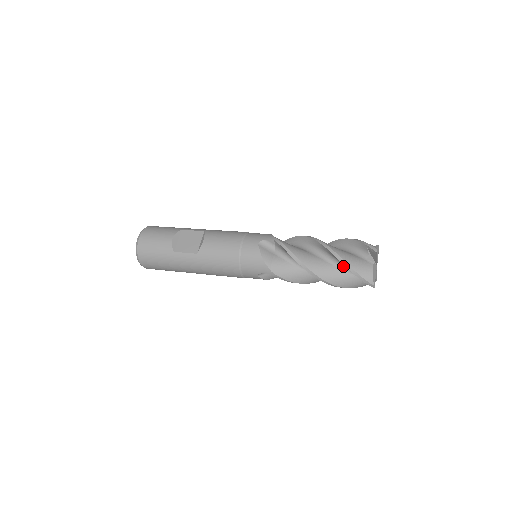
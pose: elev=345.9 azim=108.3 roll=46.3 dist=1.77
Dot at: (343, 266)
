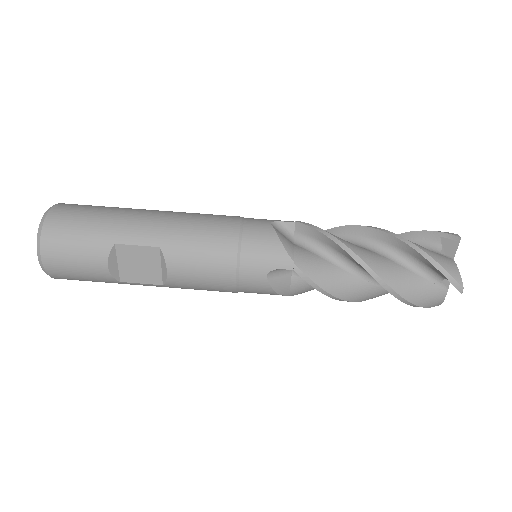
Dot at: occluded
